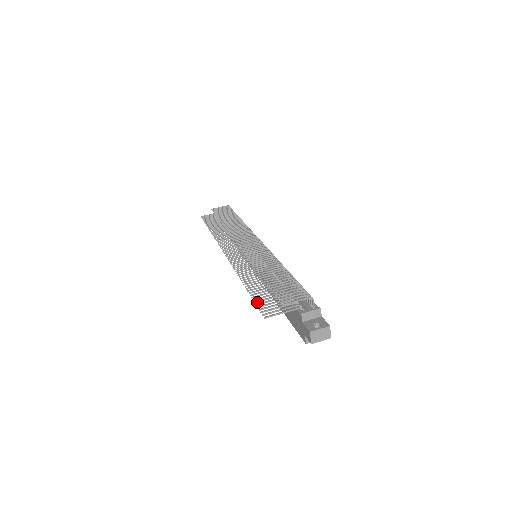
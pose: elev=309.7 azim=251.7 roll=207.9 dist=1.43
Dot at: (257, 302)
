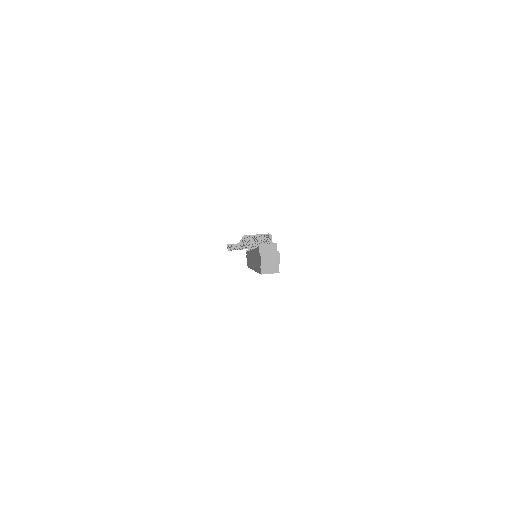
Dot at: occluded
